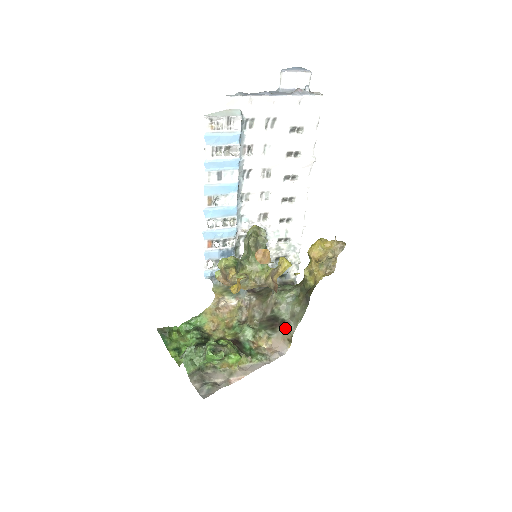
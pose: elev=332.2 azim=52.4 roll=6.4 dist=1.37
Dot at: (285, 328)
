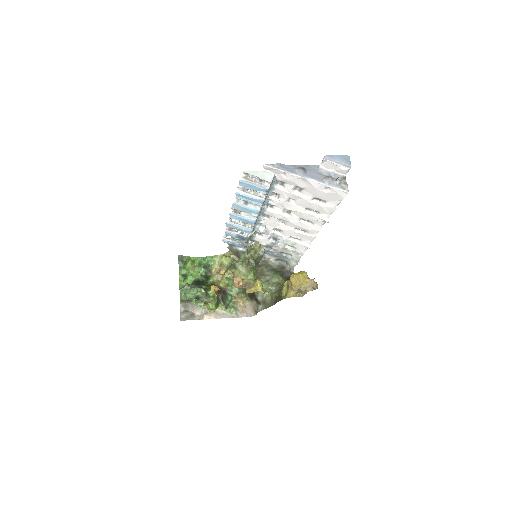
Dot at: (257, 304)
